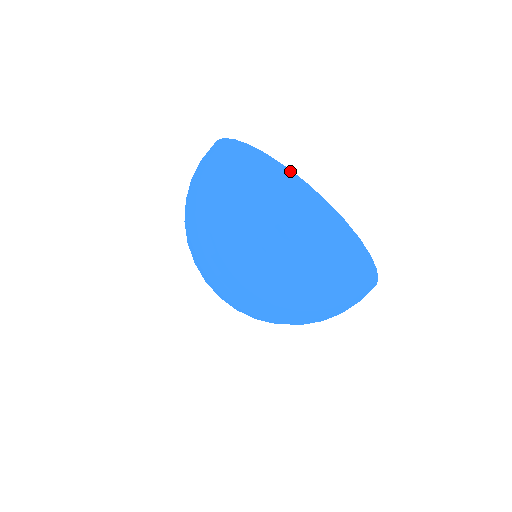
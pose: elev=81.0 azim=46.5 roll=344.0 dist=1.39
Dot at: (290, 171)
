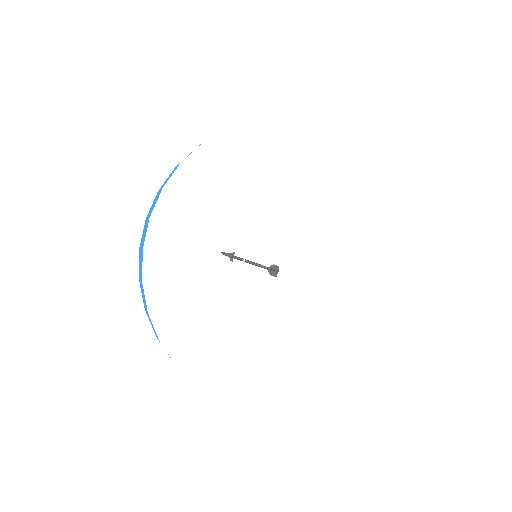
Dot at: occluded
